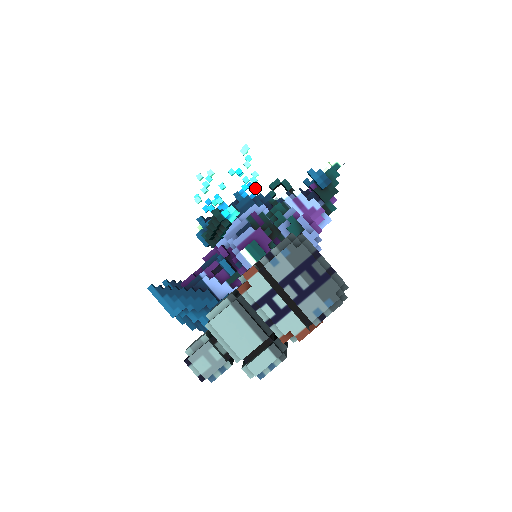
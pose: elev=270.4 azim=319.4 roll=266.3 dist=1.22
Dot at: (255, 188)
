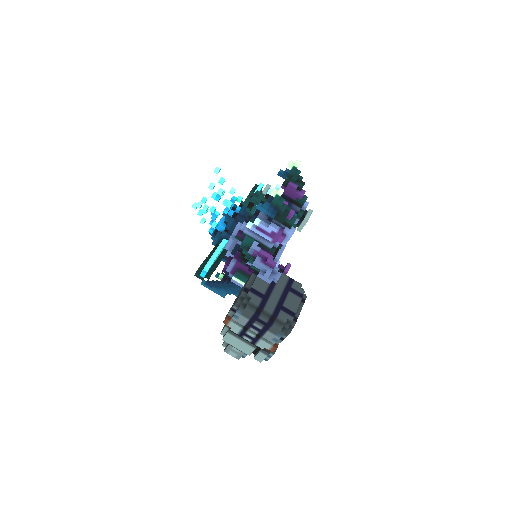
Dot at: (238, 199)
